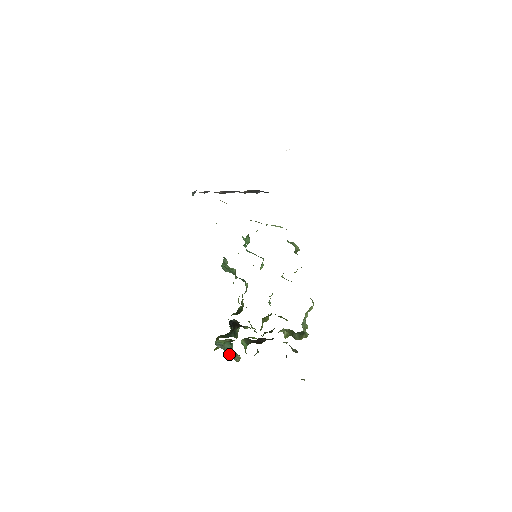
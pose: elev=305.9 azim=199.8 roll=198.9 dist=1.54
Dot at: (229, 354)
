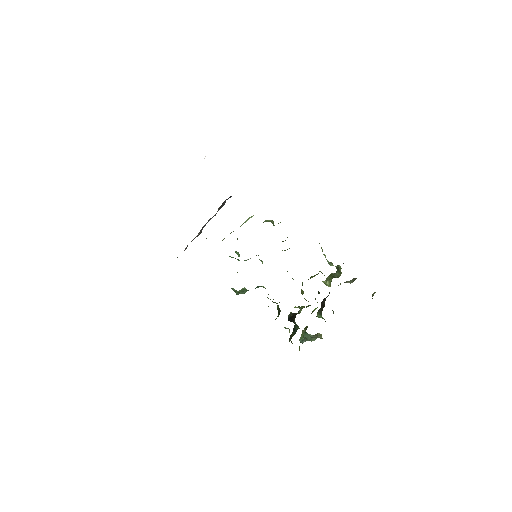
Dot at: (313, 339)
